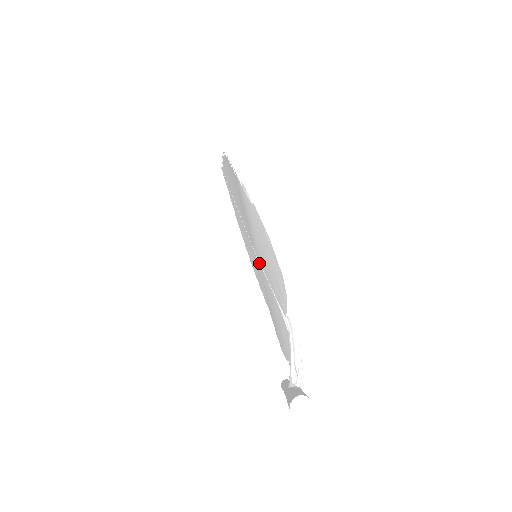
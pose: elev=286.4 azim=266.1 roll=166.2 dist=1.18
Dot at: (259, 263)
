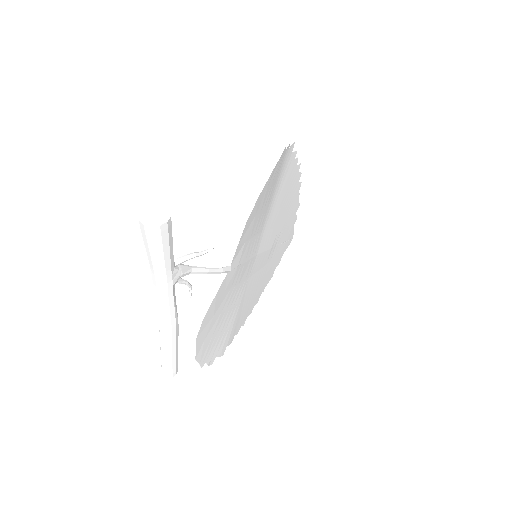
Dot at: (253, 257)
